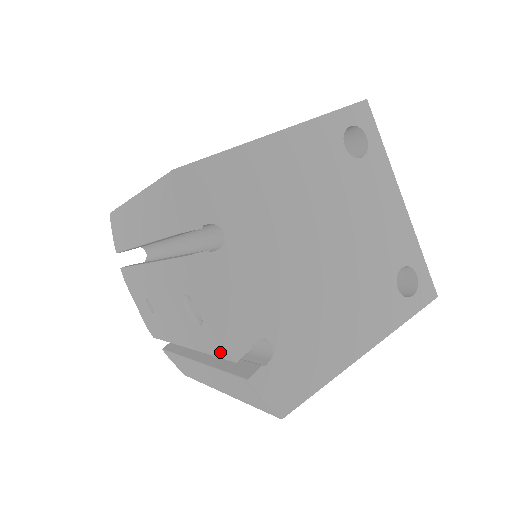
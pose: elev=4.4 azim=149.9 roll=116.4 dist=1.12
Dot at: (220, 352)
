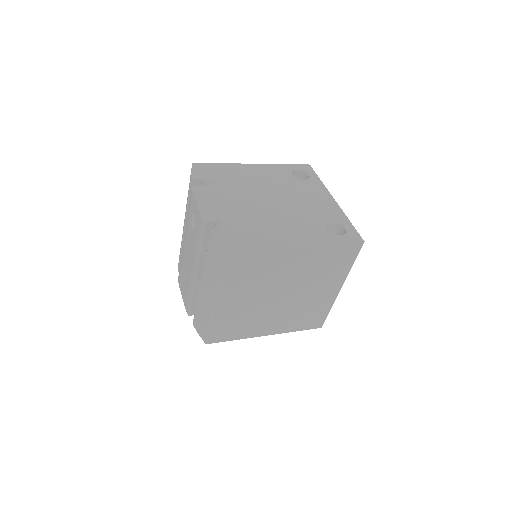
Dot at: (201, 228)
